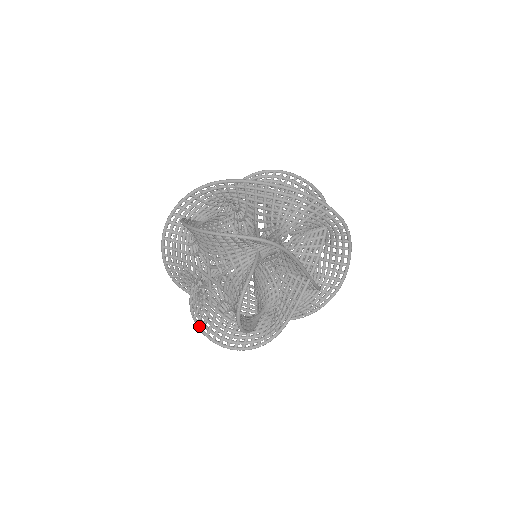
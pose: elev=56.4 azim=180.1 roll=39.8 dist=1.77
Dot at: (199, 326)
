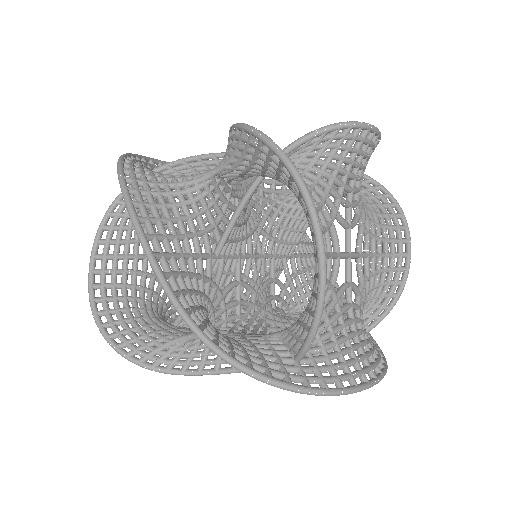
Dot at: occluded
